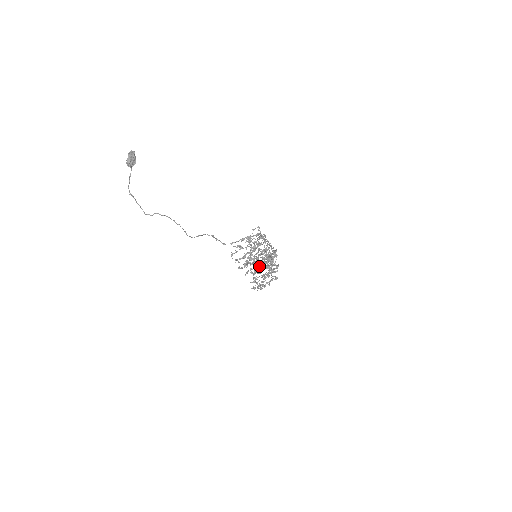
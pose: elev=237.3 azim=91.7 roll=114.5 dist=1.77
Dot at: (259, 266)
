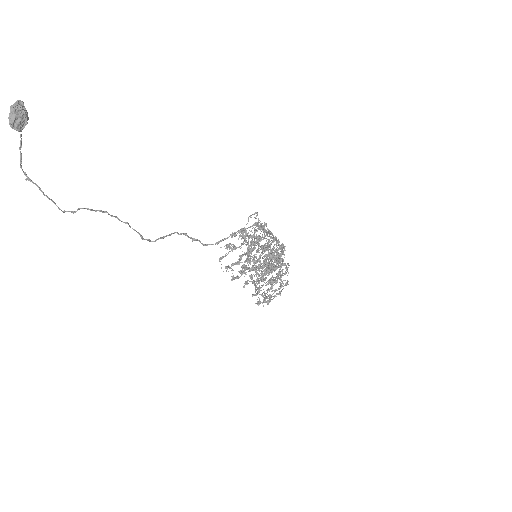
Dot at: occluded
